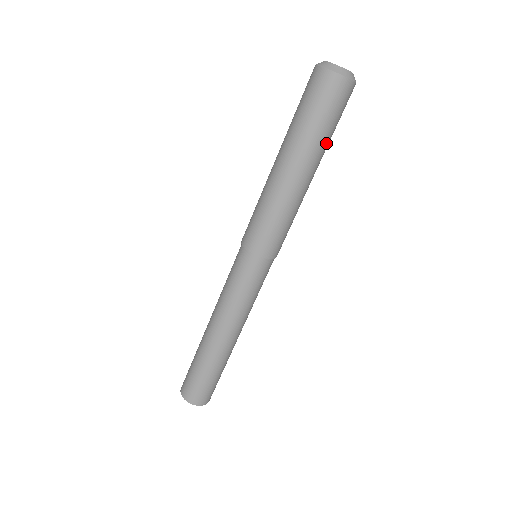
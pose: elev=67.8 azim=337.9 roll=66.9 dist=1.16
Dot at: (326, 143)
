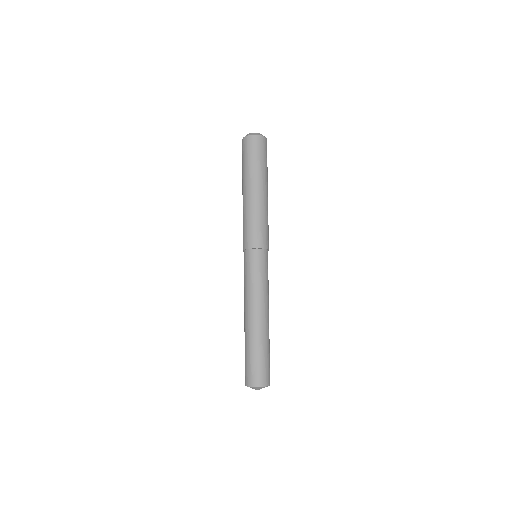
Dot at: (256, 169)
